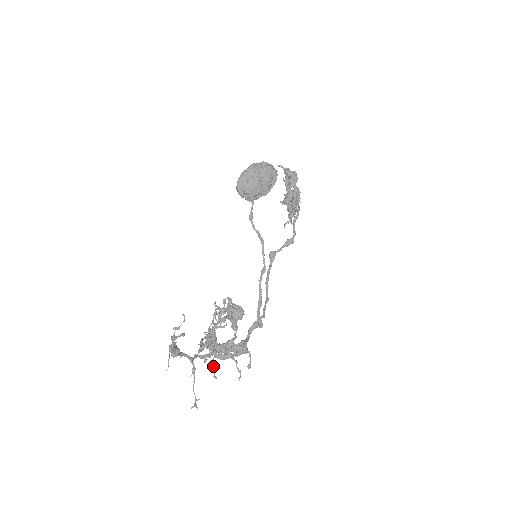
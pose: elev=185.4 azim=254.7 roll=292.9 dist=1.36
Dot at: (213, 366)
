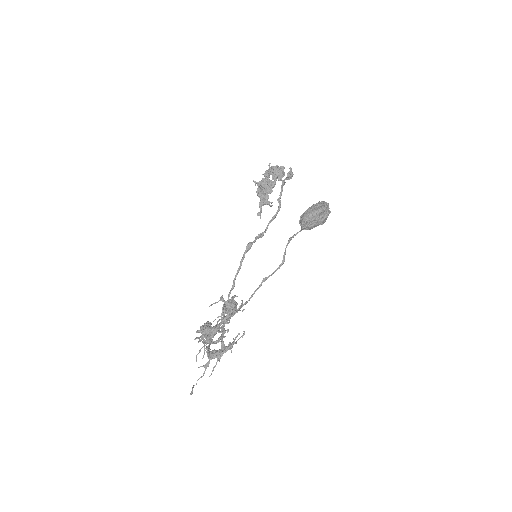
Dot at: (200, 350)
